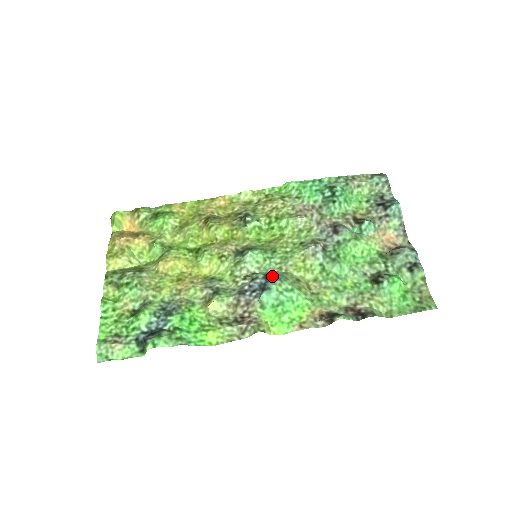
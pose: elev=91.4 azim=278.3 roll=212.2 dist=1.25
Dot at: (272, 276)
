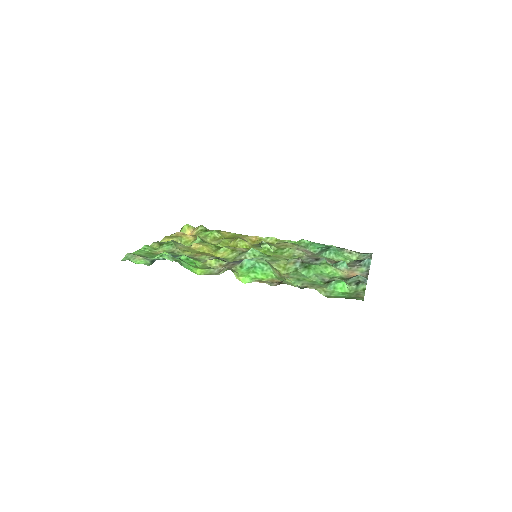
Dot at: occluded
